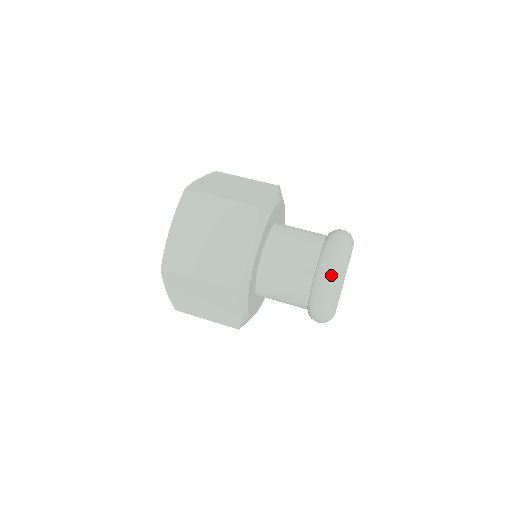
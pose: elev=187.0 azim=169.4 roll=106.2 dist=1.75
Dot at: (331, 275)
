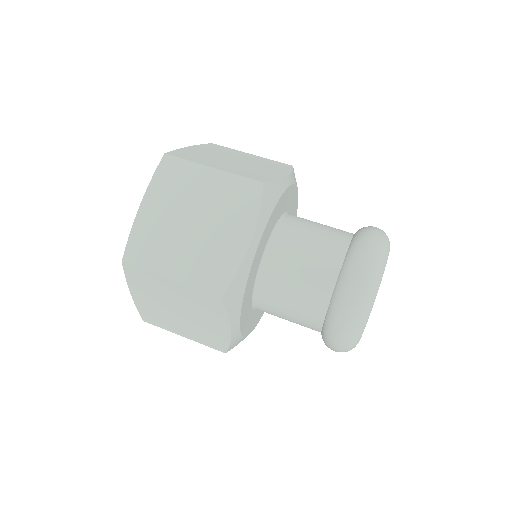
Dot at: (360, 286)
